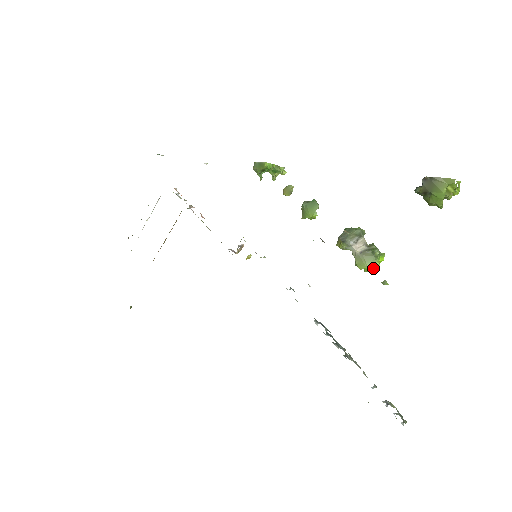
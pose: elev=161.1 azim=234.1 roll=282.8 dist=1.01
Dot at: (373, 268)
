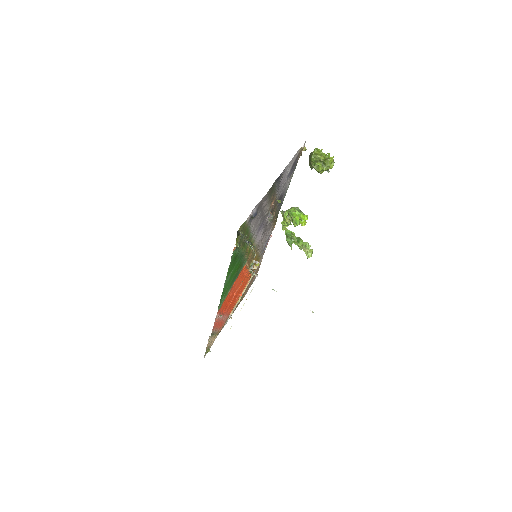
Dot at: (288, 211)
